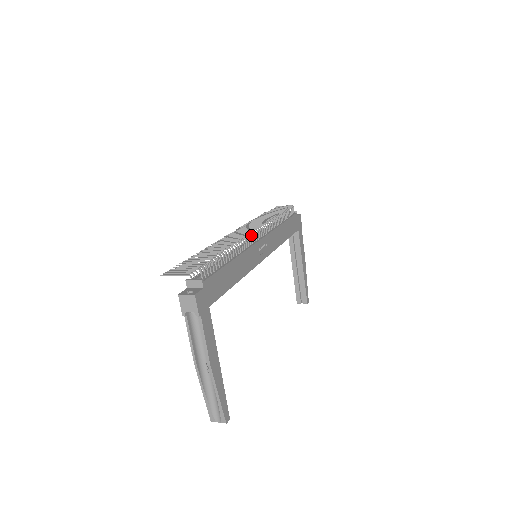
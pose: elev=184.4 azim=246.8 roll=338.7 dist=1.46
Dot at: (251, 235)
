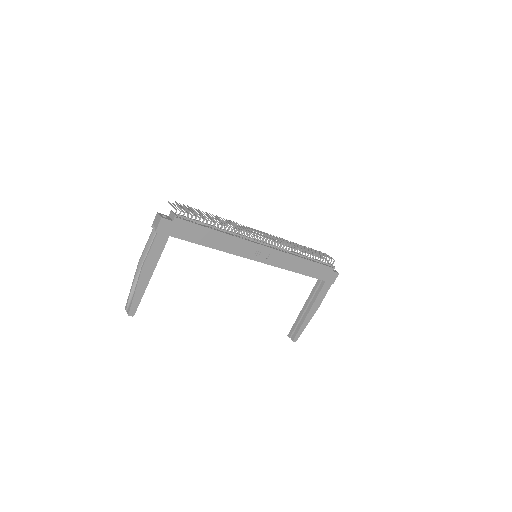
Dot at: (257, 235)
